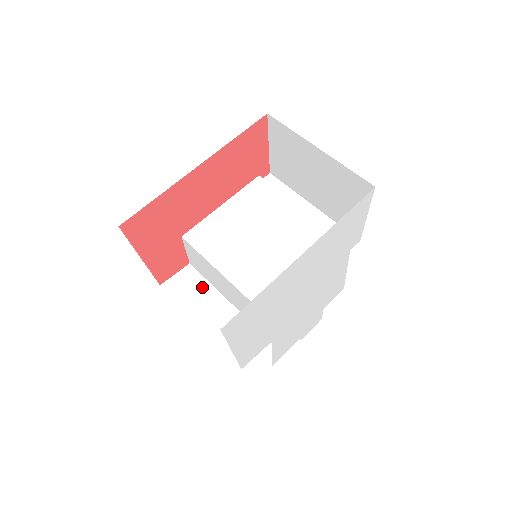
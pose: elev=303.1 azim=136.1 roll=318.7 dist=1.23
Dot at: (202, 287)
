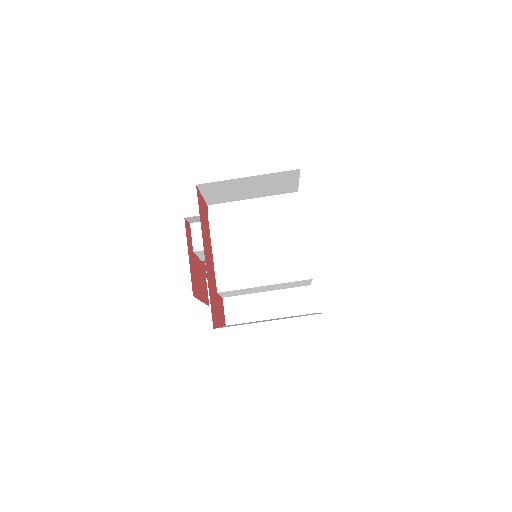
Dot at: (246, 301)
